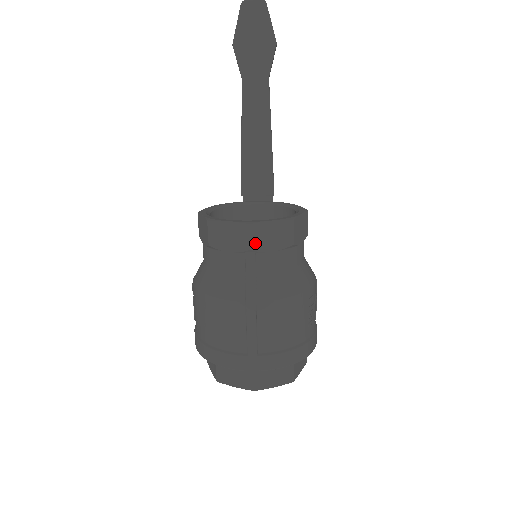
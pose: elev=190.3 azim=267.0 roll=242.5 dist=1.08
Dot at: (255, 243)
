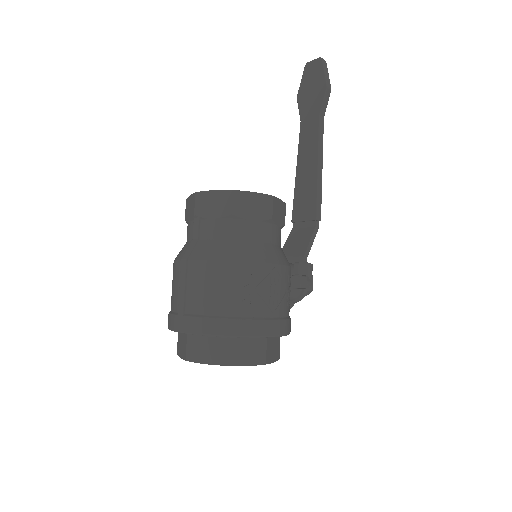
Dot at: (199, 209)
